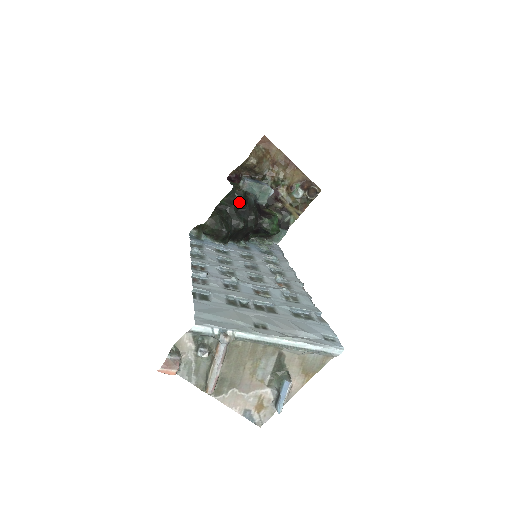
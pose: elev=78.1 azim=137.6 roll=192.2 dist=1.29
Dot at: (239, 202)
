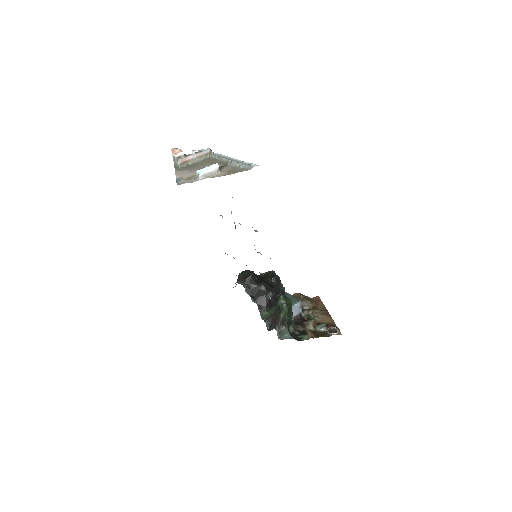
Dot at: (272, 277)
